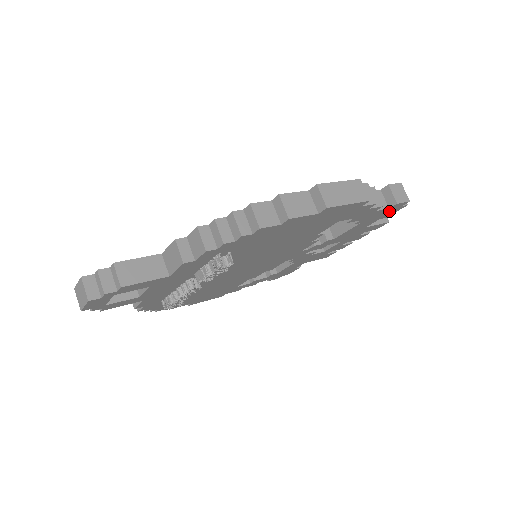
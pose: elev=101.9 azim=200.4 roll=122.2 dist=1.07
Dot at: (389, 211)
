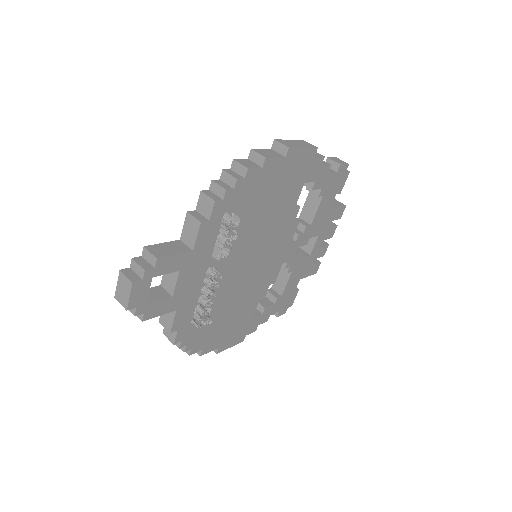
Dot at: (339, 179)
